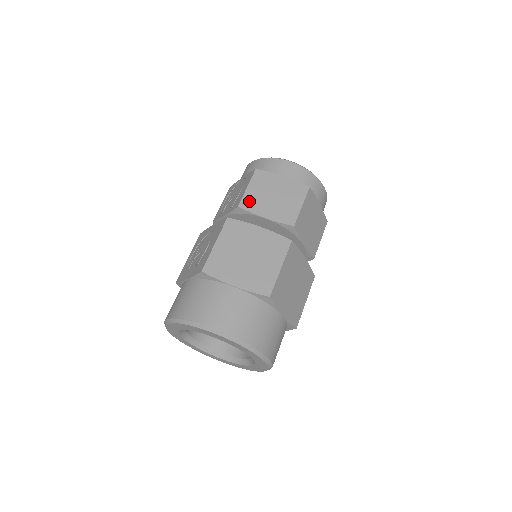
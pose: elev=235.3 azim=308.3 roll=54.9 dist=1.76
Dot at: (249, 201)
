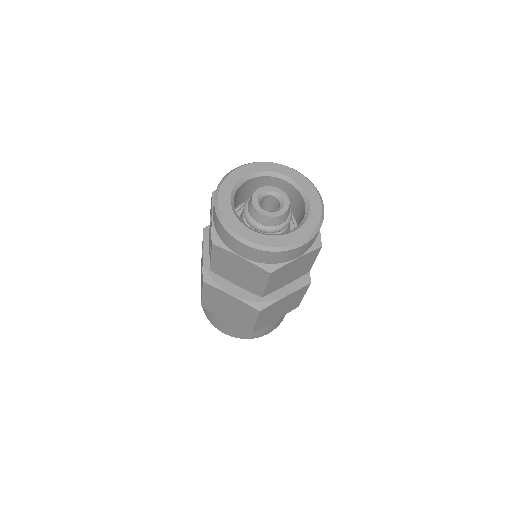
Dot at: (217, 269)
